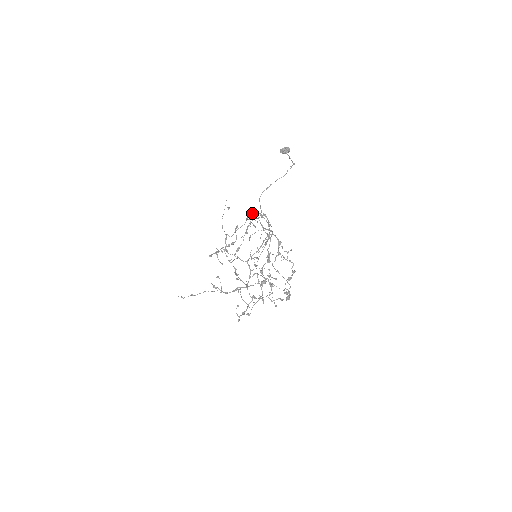
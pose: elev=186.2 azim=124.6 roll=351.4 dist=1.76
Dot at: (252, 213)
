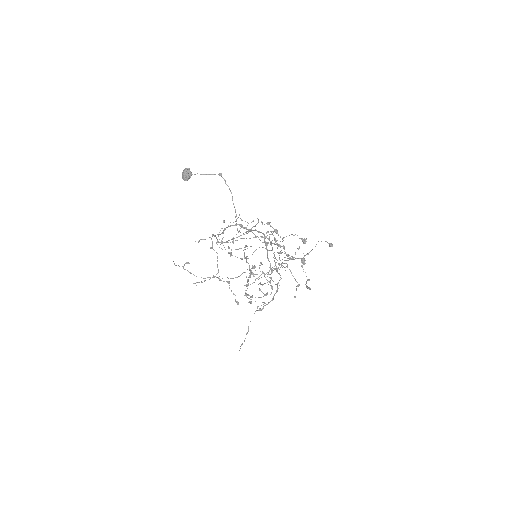
Dot at: occluded
